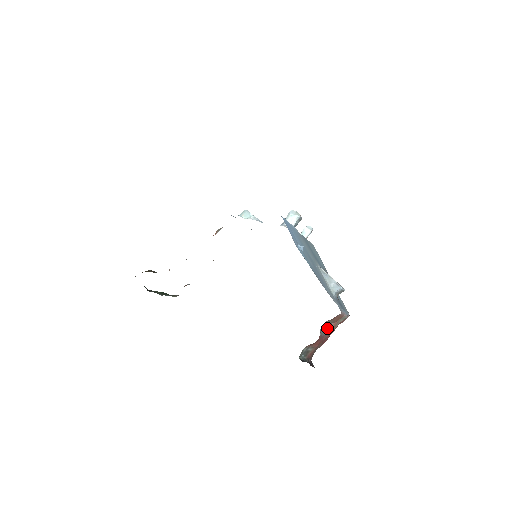
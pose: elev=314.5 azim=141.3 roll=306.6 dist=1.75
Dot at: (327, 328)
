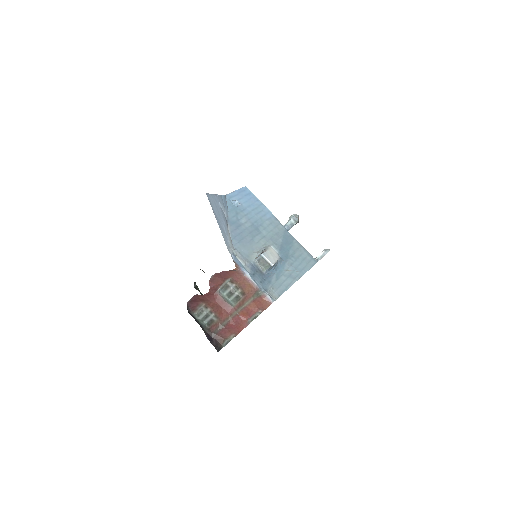
Dot at: (238, 300)
